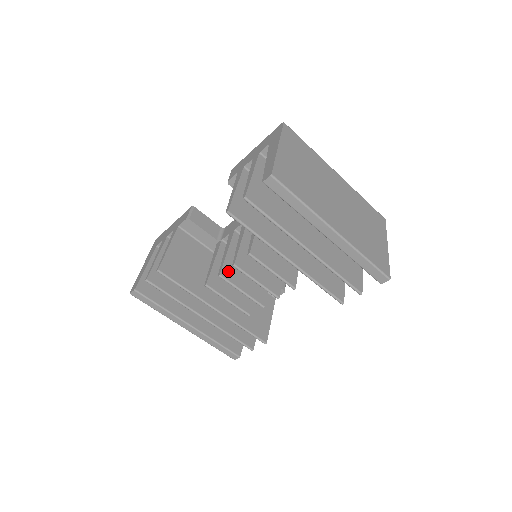
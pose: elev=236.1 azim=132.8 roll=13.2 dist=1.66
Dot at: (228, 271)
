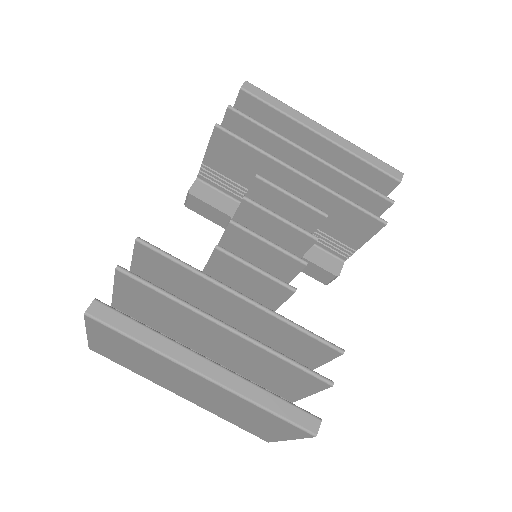
Dot at: occluded
